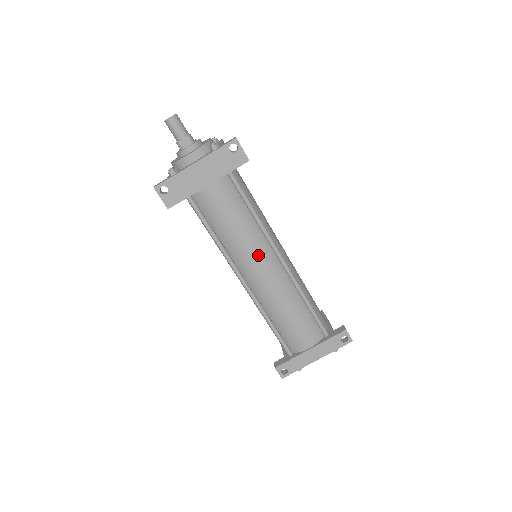
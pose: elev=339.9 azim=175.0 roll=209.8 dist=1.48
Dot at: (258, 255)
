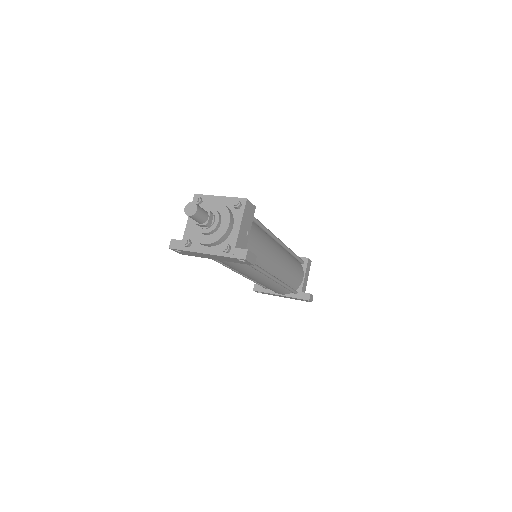
Dot at: (252, 276)
